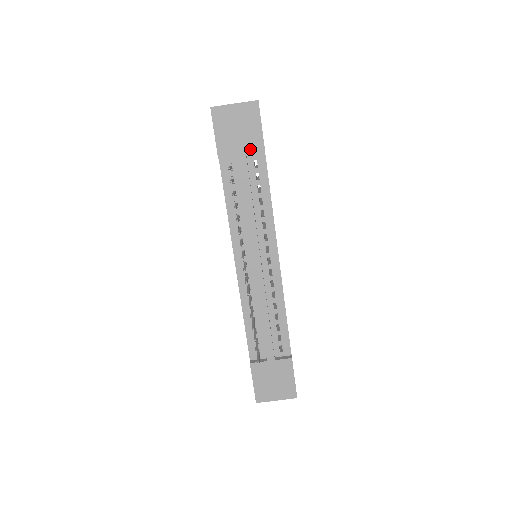
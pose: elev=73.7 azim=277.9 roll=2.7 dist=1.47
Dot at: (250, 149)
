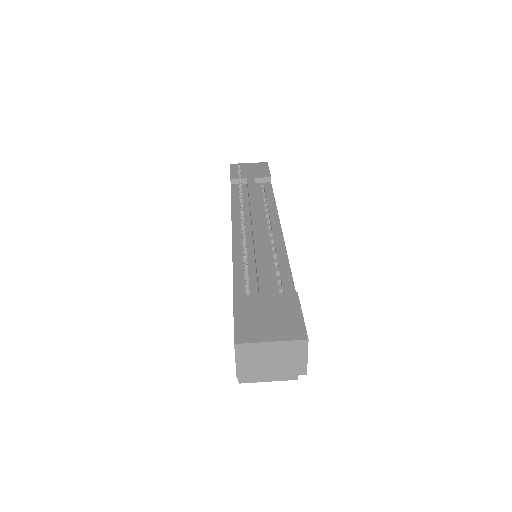
Dot at: (258, 176)
